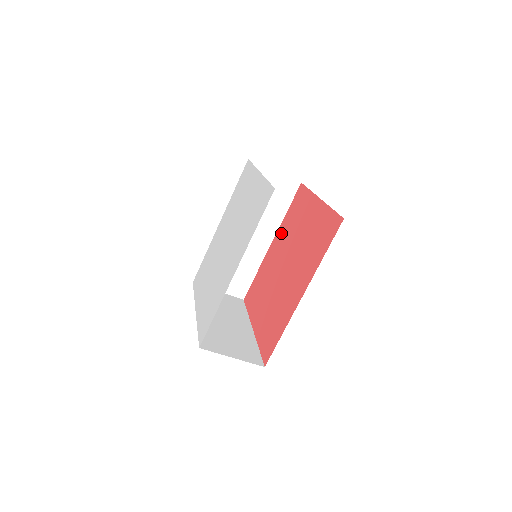
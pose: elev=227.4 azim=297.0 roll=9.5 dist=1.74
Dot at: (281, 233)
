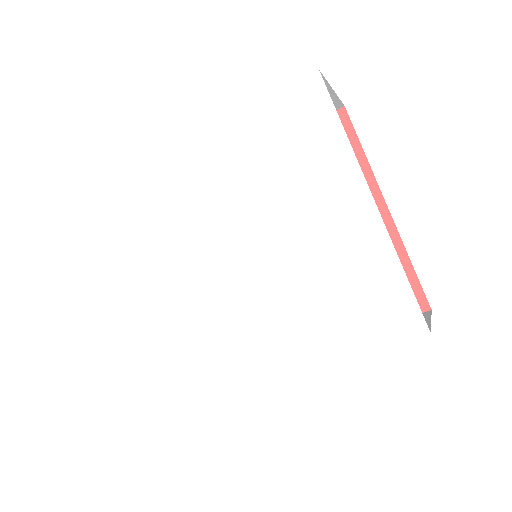
Dot at: occluded
